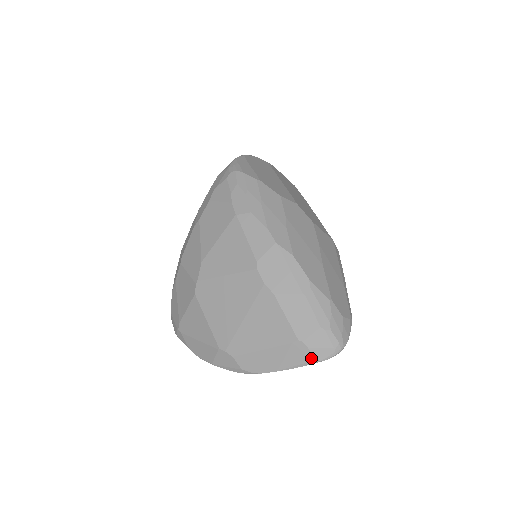
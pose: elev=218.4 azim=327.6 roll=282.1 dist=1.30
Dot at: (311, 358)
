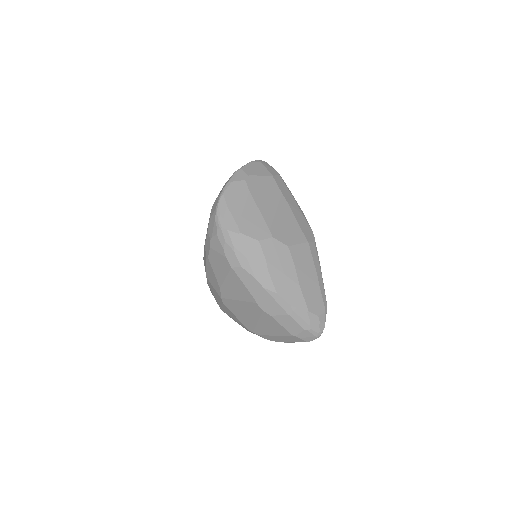
Dot at: (303, 341)
